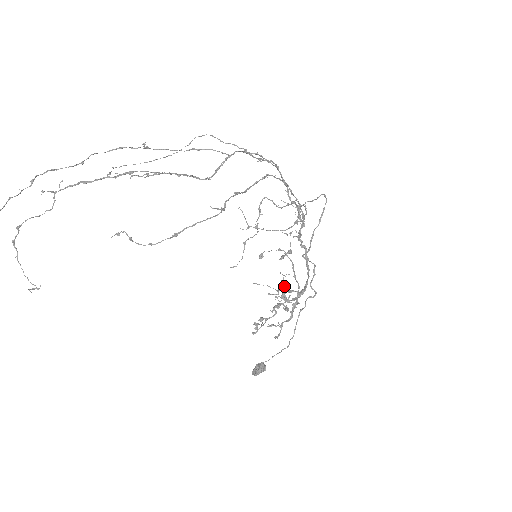
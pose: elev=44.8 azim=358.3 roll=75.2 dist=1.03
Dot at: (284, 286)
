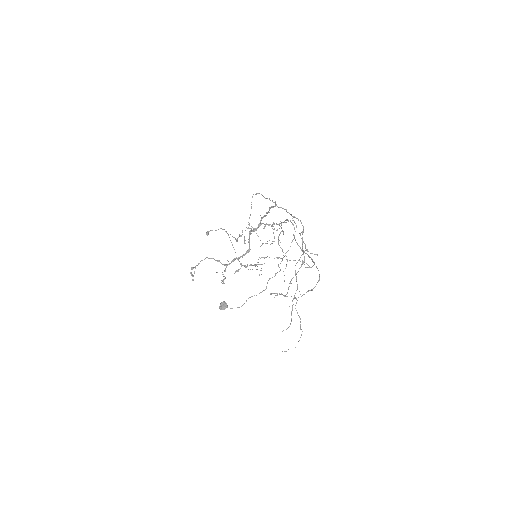
Dot at: (256, 264)
